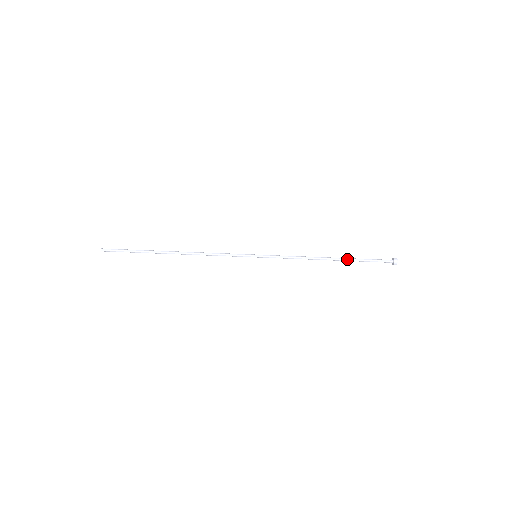
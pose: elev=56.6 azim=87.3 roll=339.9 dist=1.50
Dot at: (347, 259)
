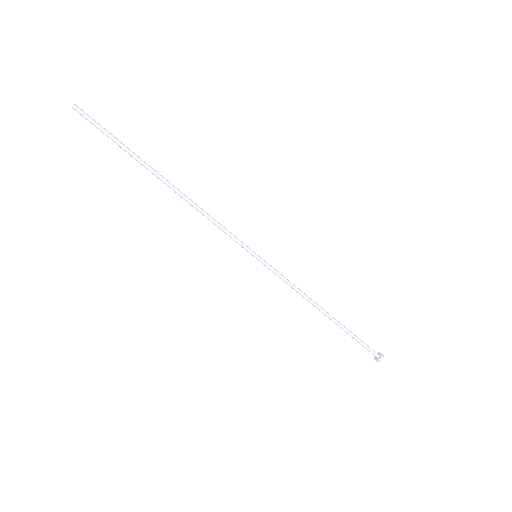
Dot at: (341, 324)
